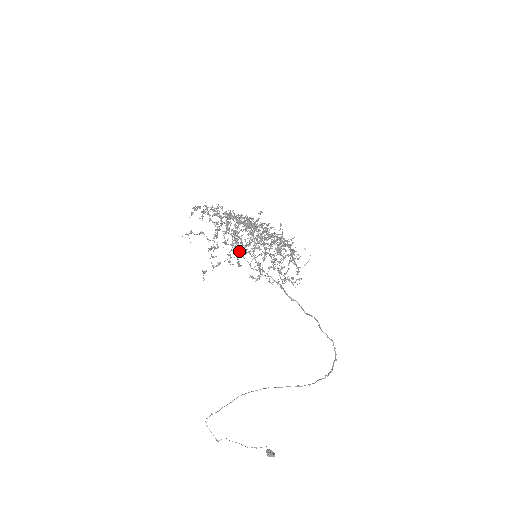
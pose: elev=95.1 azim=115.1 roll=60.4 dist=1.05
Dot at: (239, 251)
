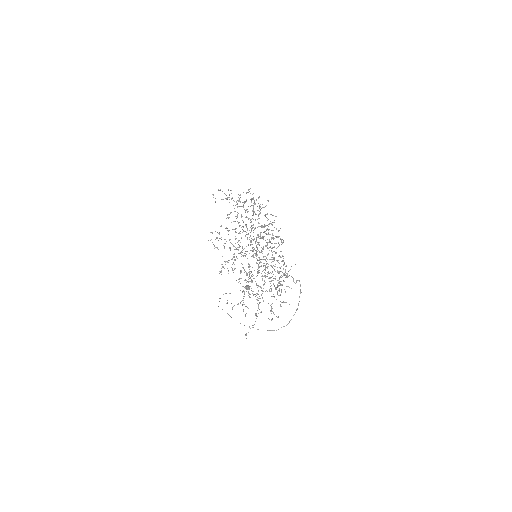
Dot at: occluded
